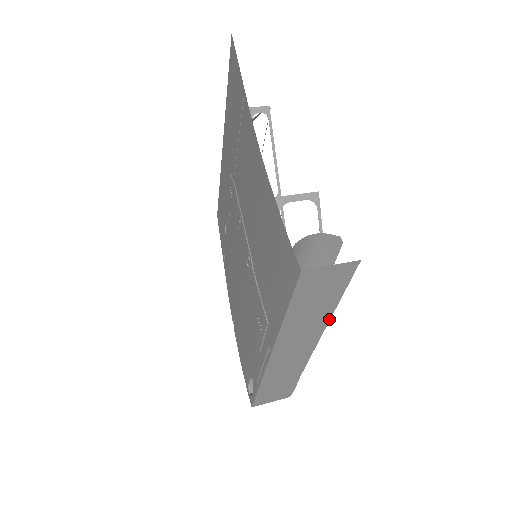
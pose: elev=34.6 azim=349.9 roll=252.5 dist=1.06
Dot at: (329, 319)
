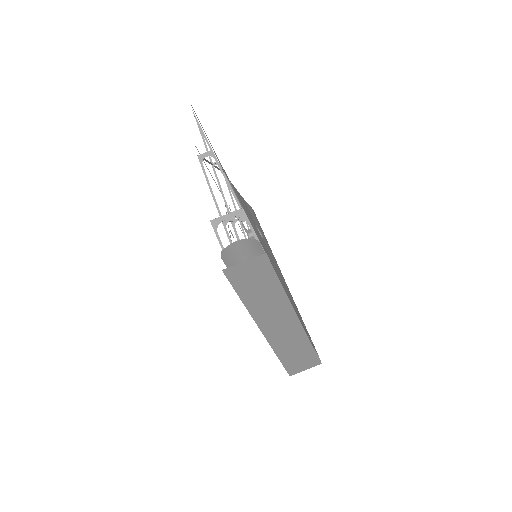
Dot at: (287, 297)
